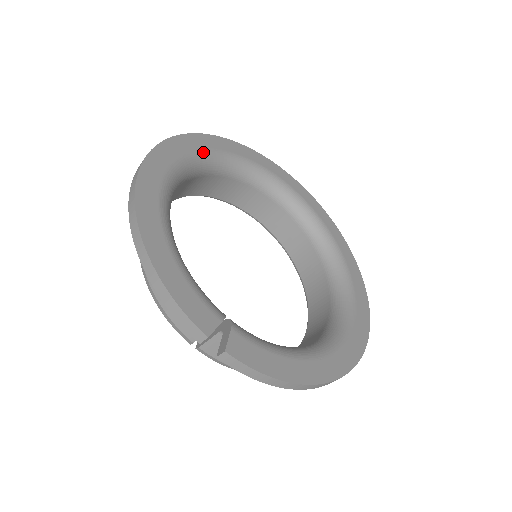
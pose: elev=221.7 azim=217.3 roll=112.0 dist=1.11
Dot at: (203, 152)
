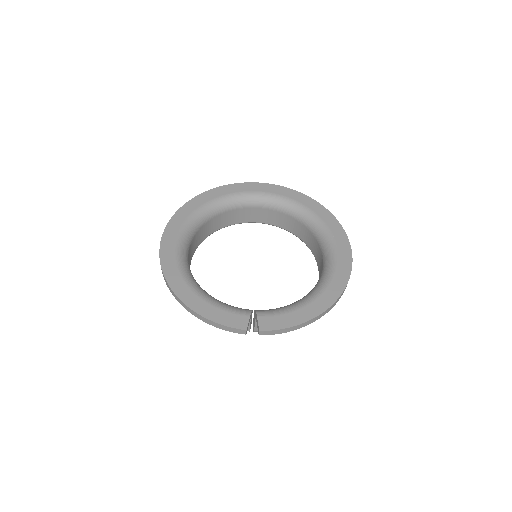
Dot at: (187, 220)
